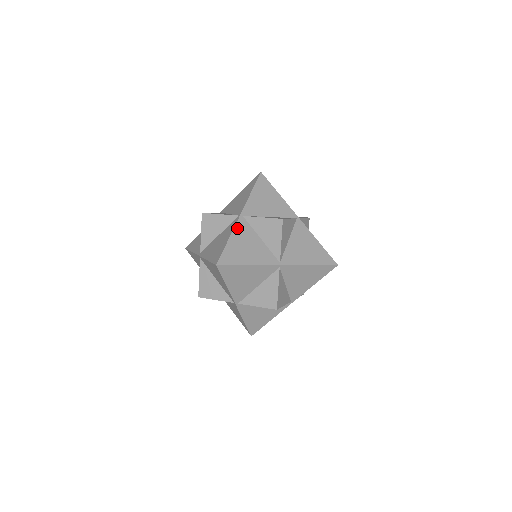
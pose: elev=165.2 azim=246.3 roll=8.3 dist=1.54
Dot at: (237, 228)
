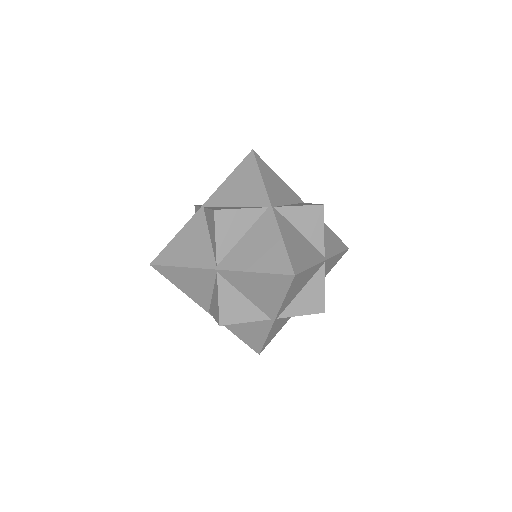
Dot at: (279, 223)
